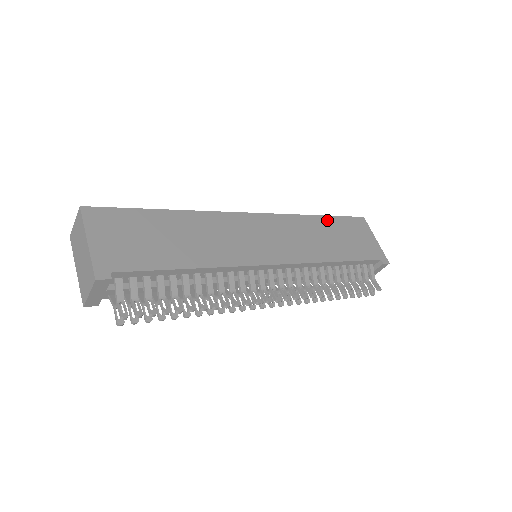
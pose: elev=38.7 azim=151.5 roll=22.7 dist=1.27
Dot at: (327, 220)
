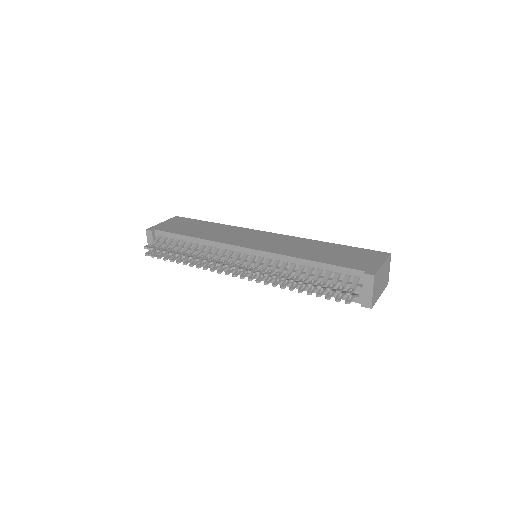
Dot at: (337, 246)
